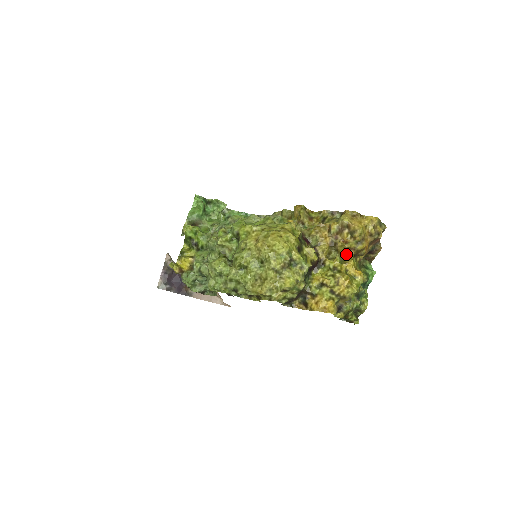
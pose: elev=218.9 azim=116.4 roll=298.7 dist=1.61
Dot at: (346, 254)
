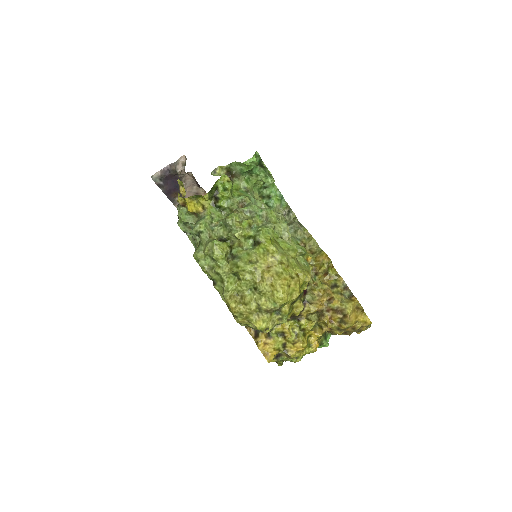
Dot at: (322, 326)
